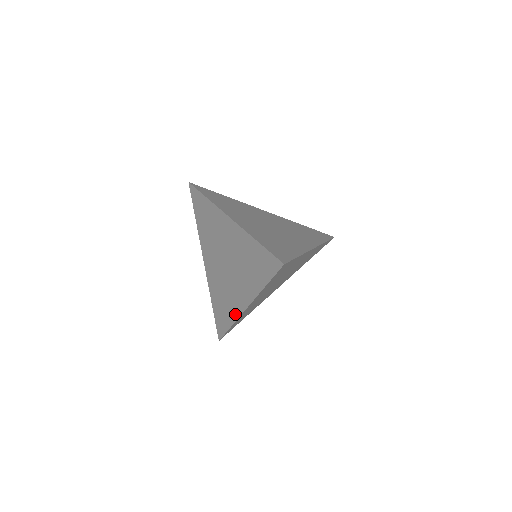
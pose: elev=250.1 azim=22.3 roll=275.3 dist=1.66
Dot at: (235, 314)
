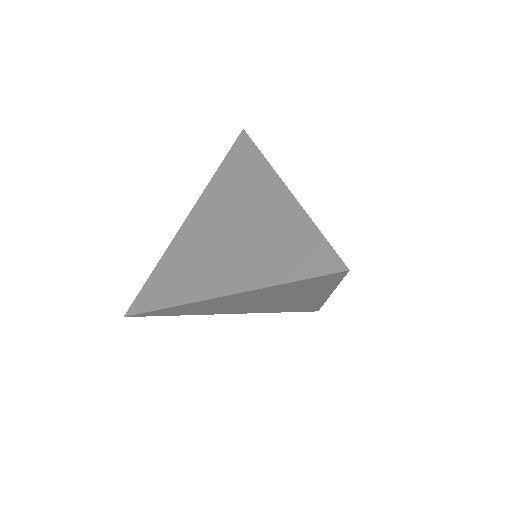
Dot at: (319, 302)
